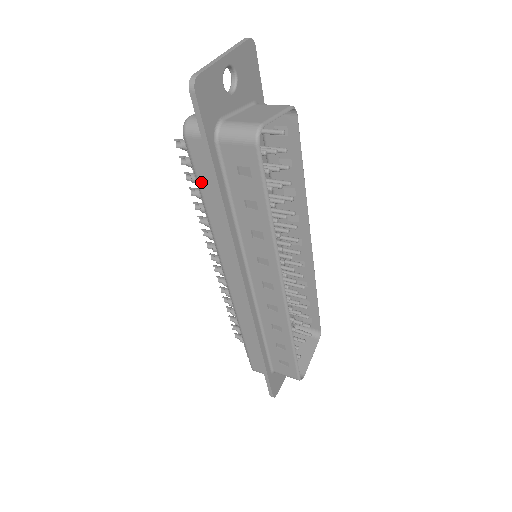
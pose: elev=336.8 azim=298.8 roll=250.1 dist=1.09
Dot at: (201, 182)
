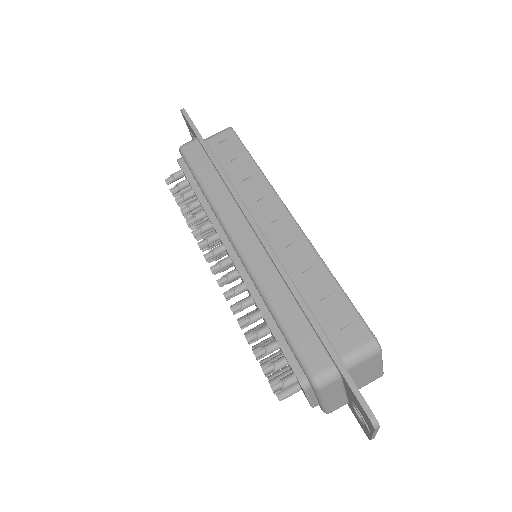
Dot at: occluded
